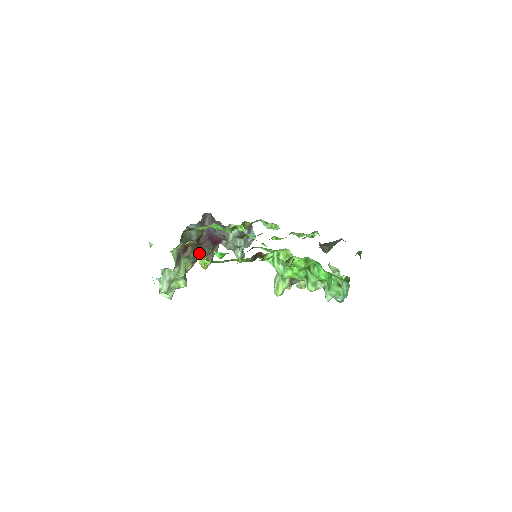
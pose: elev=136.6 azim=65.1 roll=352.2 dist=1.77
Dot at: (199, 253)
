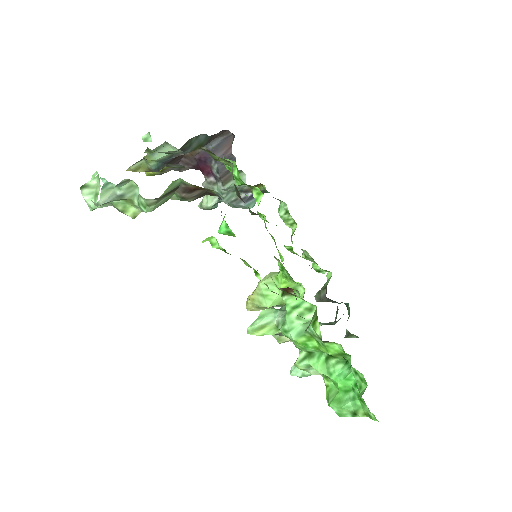
Dot at: occluded
